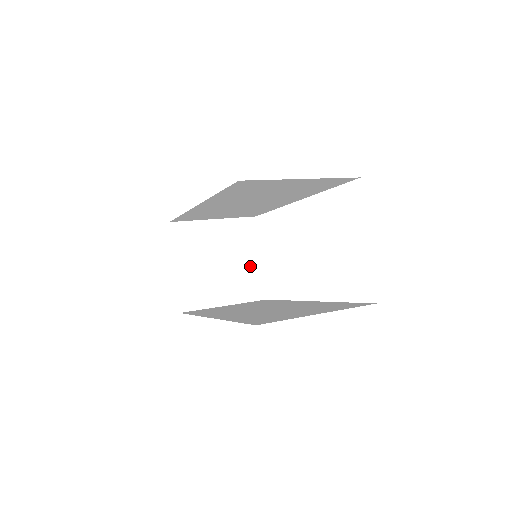
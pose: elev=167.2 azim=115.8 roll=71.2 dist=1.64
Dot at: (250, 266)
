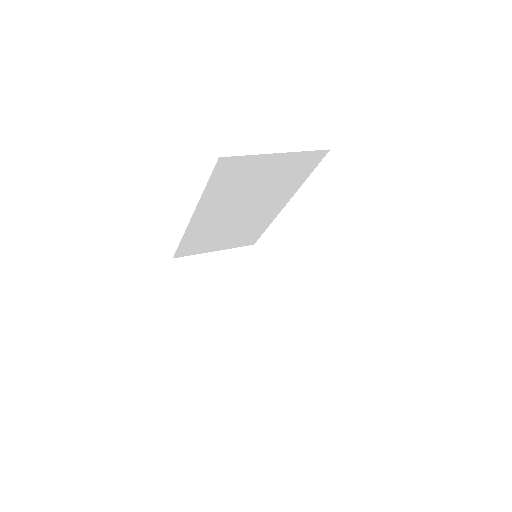
Dot at: (257, 290)
